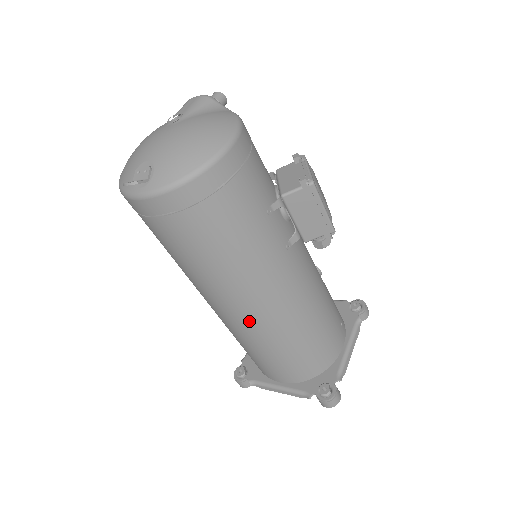
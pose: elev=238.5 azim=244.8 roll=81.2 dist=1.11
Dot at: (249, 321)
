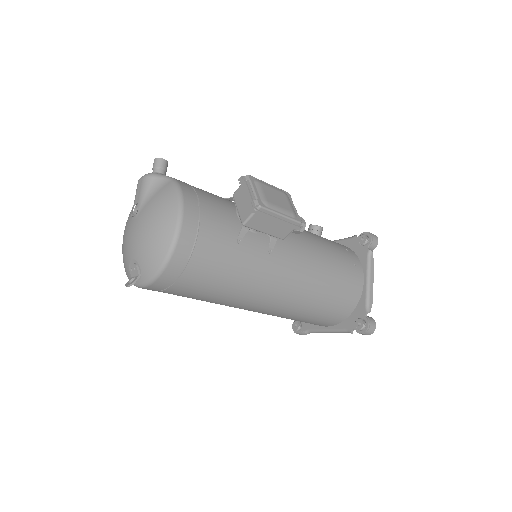
Dot at: (273, 310)
